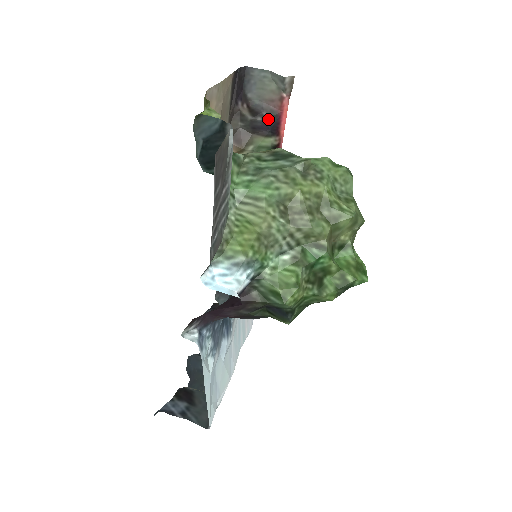
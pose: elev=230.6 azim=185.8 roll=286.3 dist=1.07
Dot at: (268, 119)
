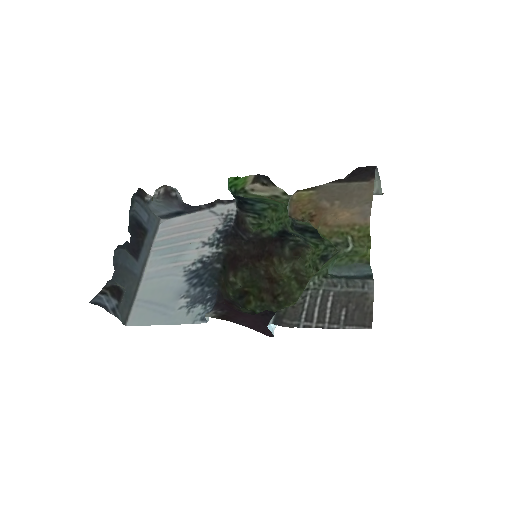
Dot at: occluded
